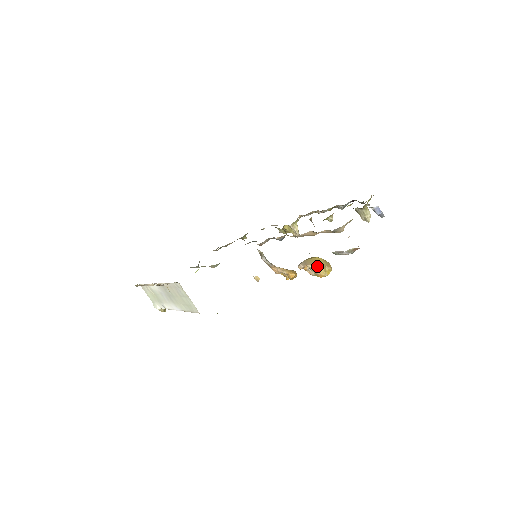
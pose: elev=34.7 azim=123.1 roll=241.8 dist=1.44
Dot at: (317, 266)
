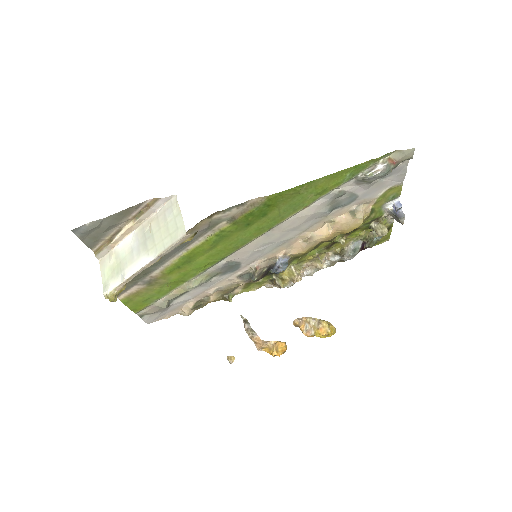
Dot at: occluded
